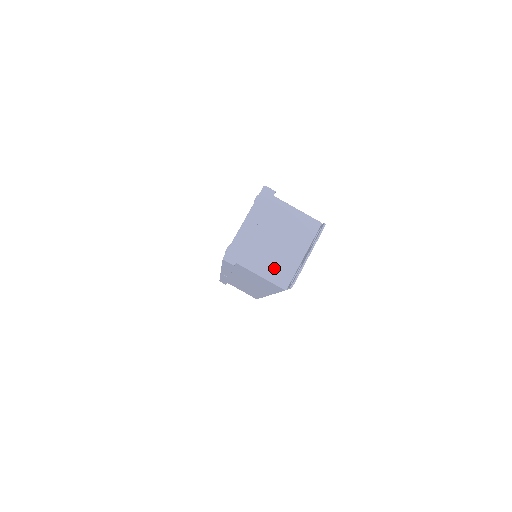
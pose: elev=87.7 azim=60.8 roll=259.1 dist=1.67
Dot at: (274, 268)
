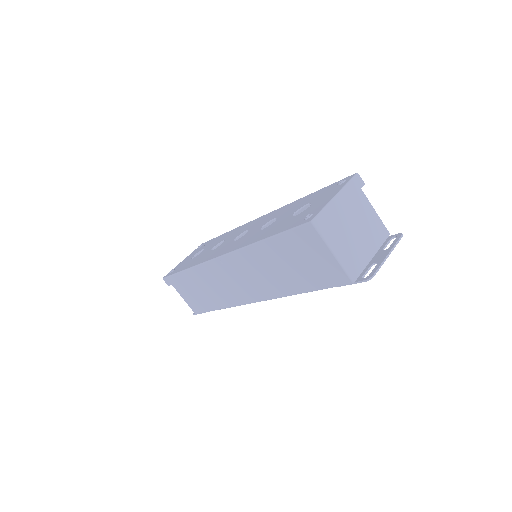
Dot at: (349, 256)
